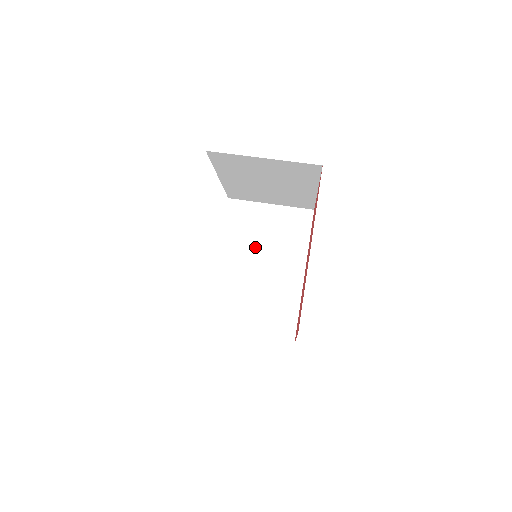
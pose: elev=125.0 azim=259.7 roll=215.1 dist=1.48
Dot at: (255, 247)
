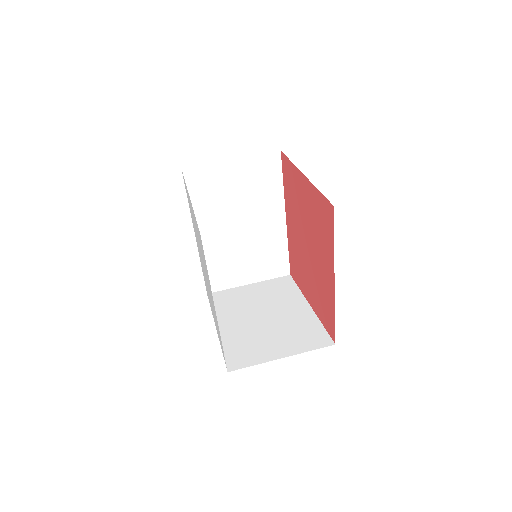
Dot at: (229, 209)
